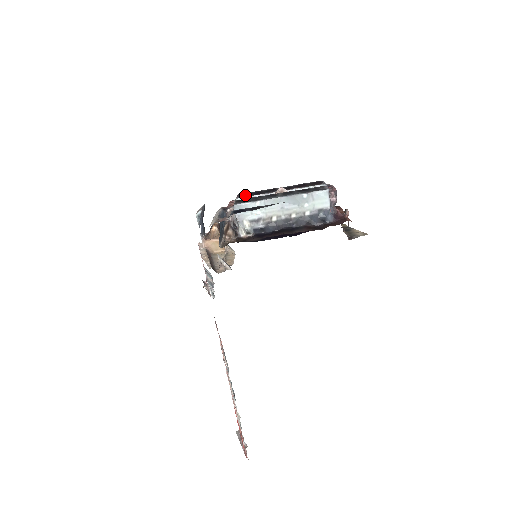
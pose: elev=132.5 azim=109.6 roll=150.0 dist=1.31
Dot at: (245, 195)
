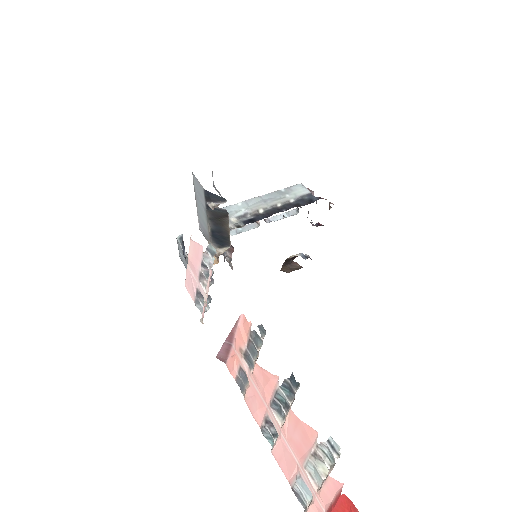
Dot at: occluded
